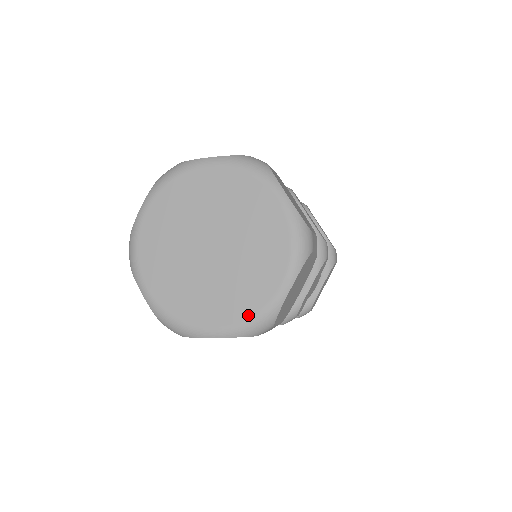
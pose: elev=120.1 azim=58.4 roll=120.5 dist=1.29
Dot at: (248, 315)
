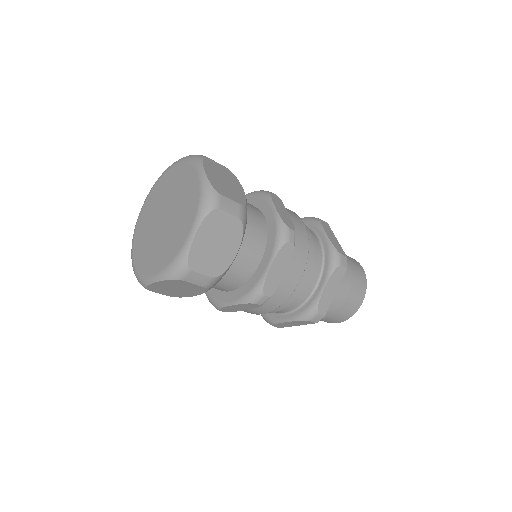
Dot at: (171, 260)
